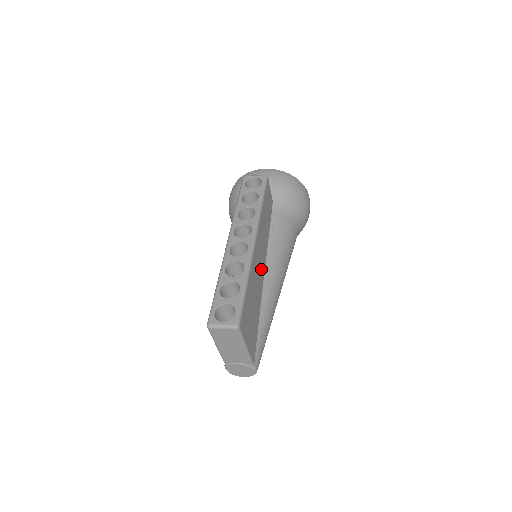
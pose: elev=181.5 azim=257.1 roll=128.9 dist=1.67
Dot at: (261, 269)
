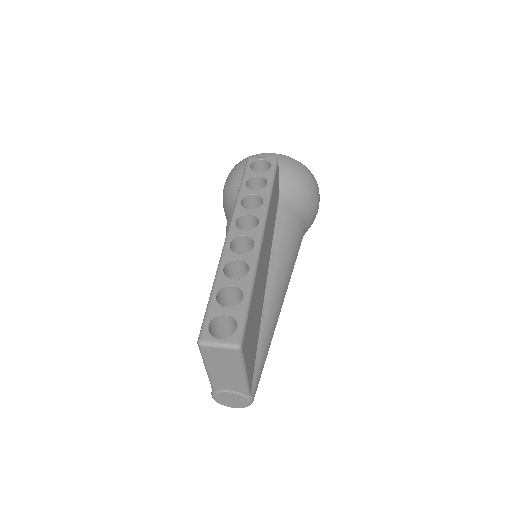
Dot at: (265, 272)
